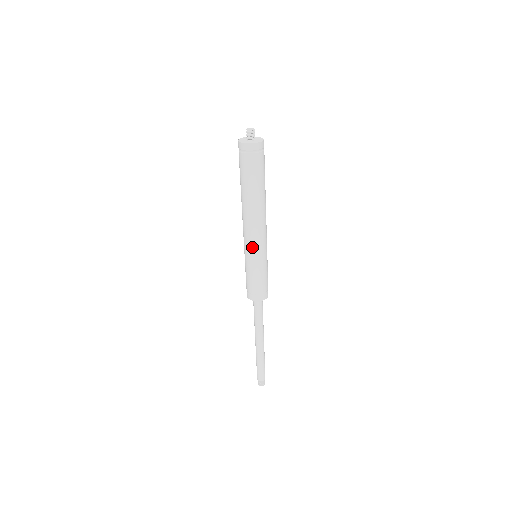
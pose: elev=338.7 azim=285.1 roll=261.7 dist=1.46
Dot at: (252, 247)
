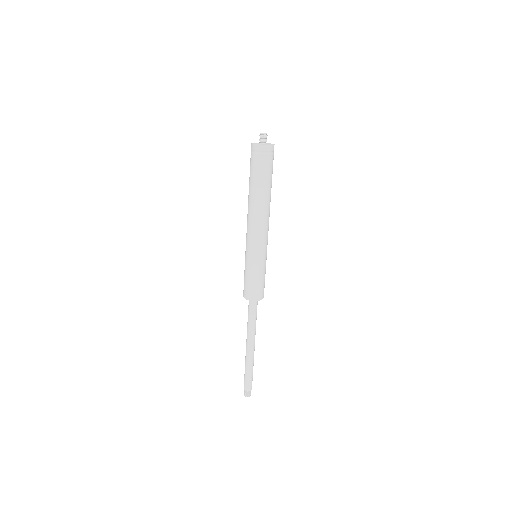
Dot at: (253, 244)
